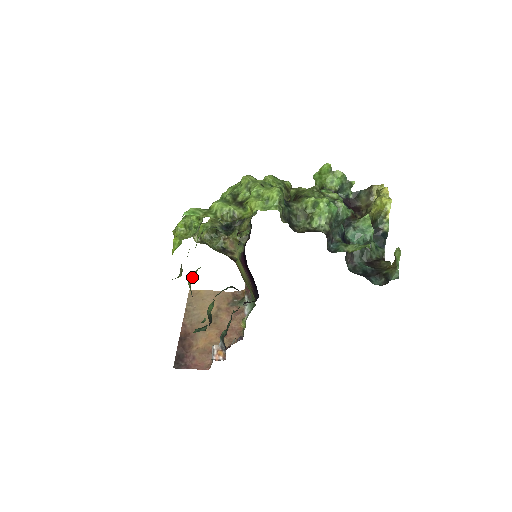
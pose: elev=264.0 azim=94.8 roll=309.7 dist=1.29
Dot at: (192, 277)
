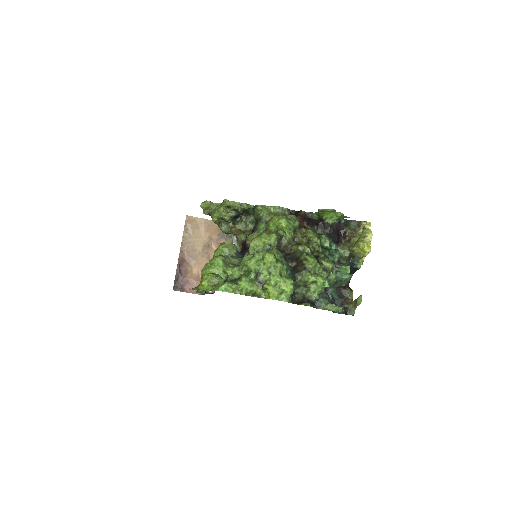
Dot at: occluded
